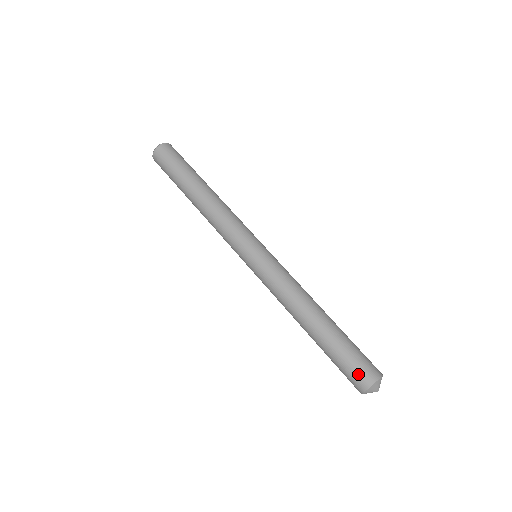
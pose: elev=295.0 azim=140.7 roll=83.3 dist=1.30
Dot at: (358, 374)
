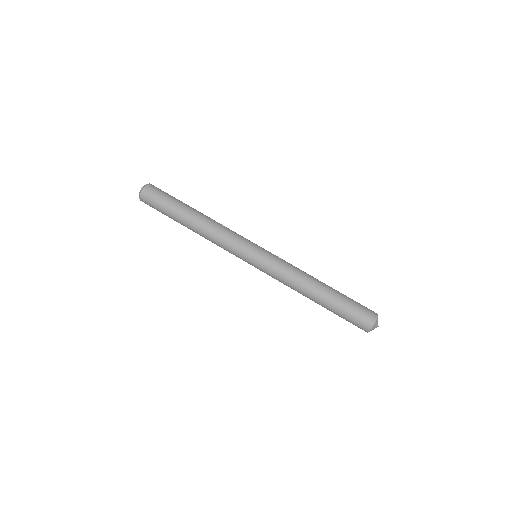
Dot at: (359, 324)
